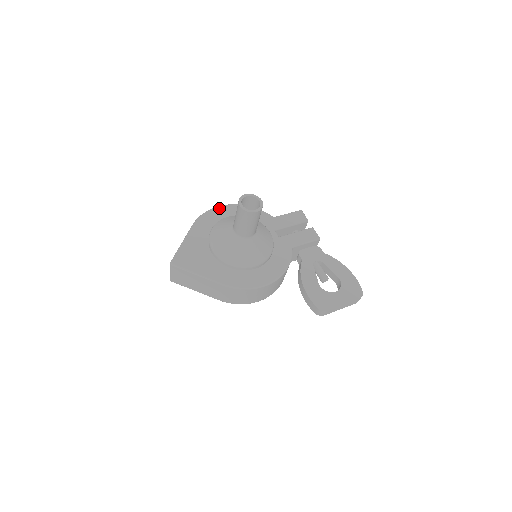
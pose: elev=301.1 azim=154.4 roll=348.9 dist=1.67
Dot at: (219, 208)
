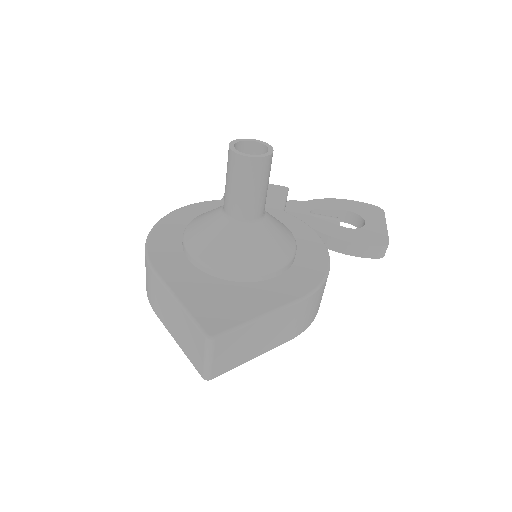
Dot at: (155, 232)
